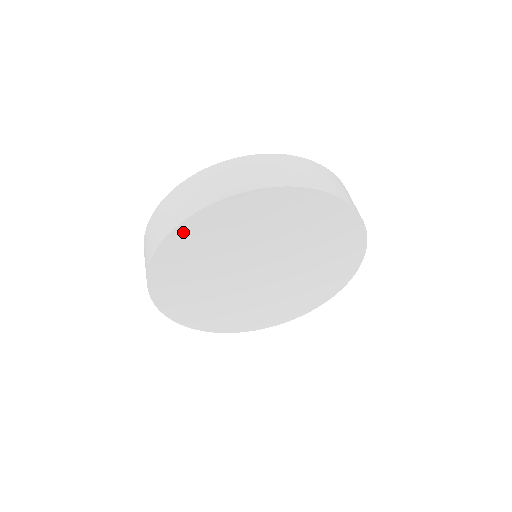
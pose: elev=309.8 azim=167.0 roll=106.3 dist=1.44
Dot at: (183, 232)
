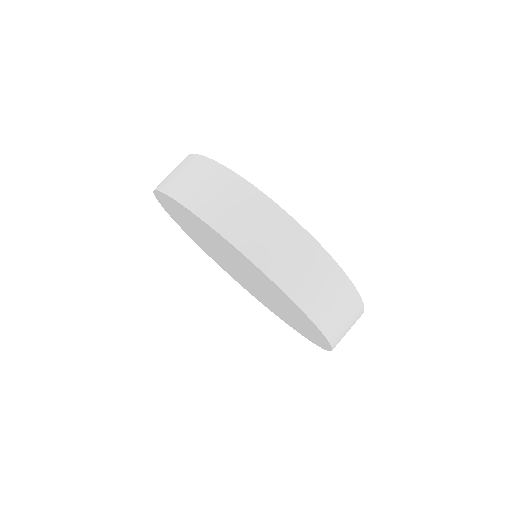
Dot at: (166, 208)
